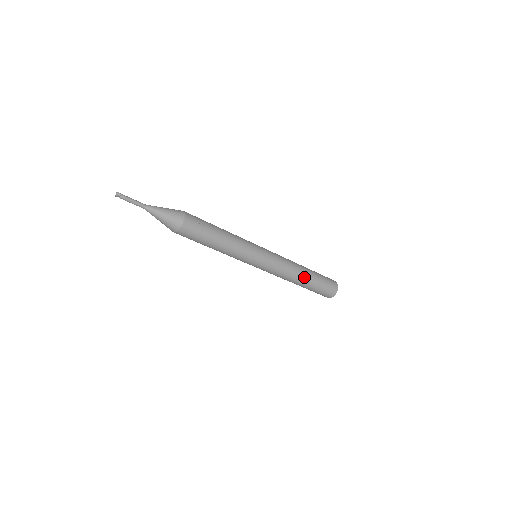
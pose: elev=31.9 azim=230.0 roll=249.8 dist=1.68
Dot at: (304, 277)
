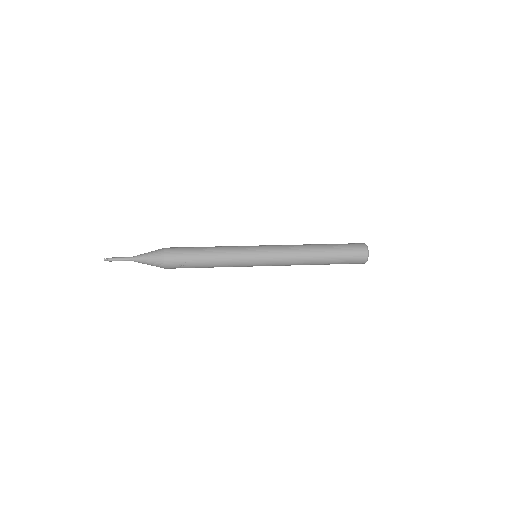
Dot at: (316, 263)
